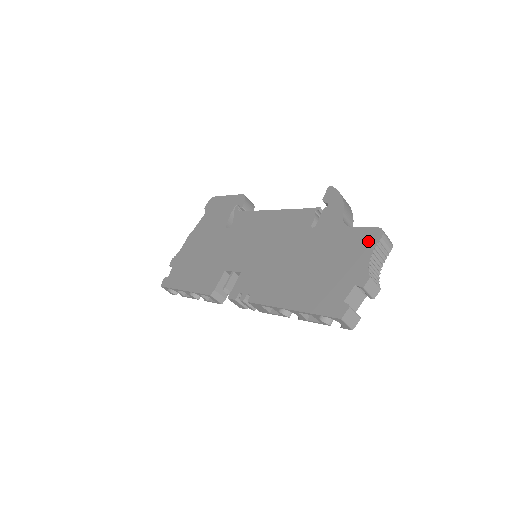
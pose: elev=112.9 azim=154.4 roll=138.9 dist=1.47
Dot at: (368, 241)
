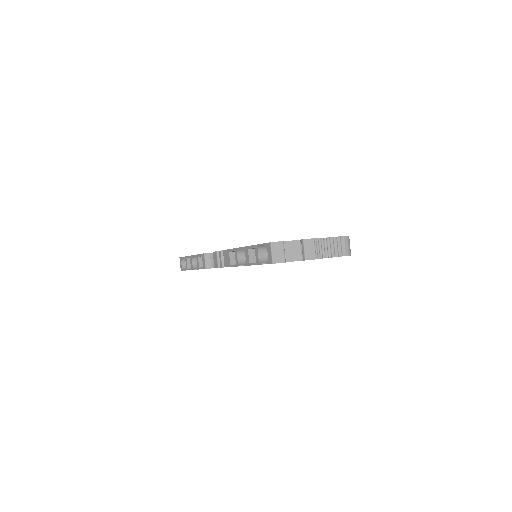
Dot at: occluded
